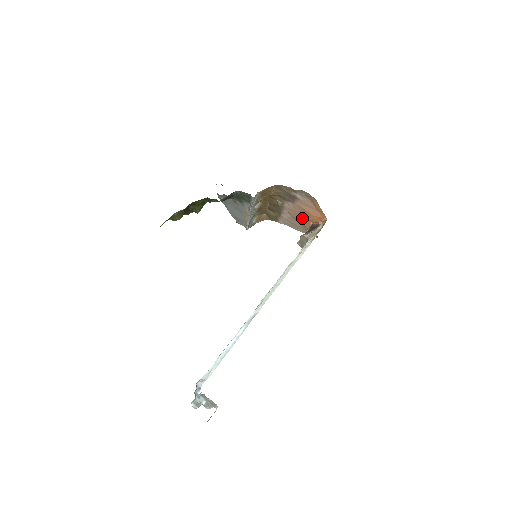
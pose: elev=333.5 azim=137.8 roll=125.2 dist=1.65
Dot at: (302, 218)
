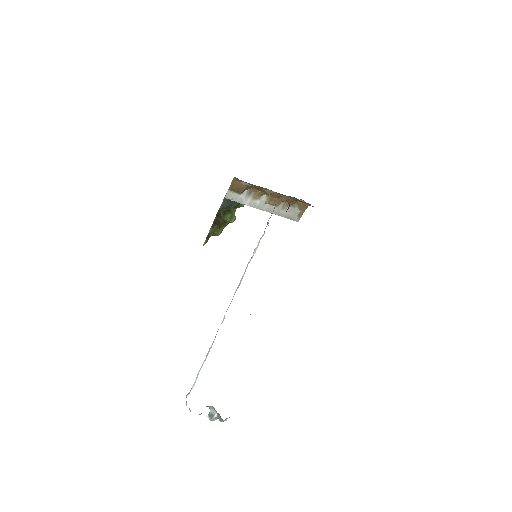
Dot at: occluded
